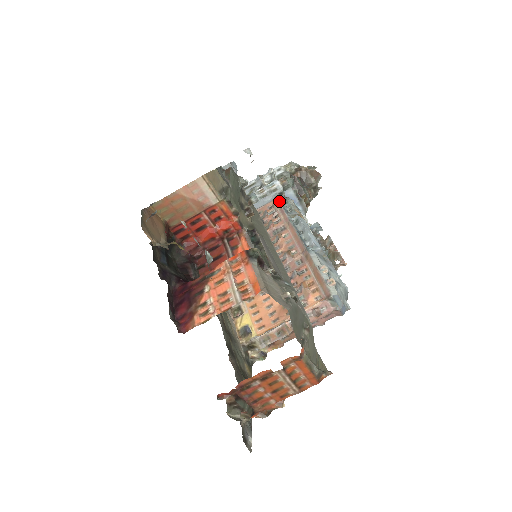
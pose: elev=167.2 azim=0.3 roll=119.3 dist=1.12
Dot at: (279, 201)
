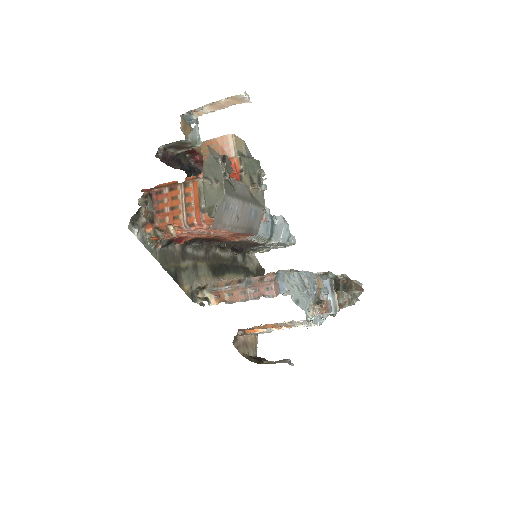
Dot at: occluded
